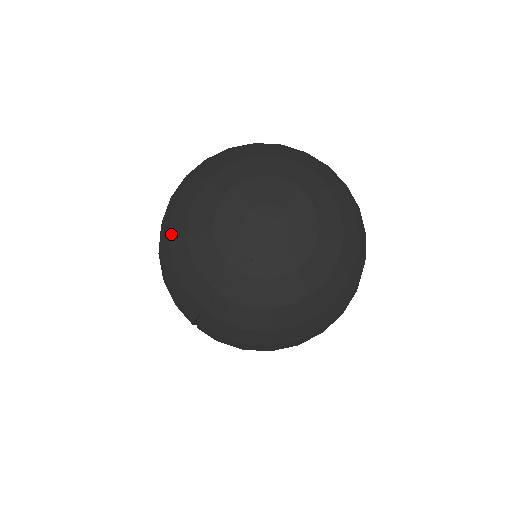
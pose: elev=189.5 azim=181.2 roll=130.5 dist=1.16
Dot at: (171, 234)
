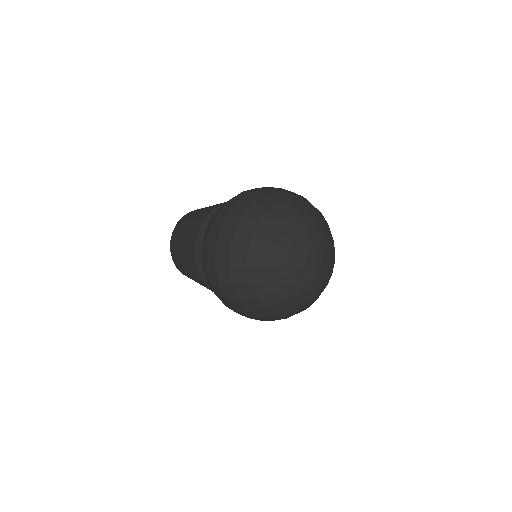
Dot at: (249, 263)
